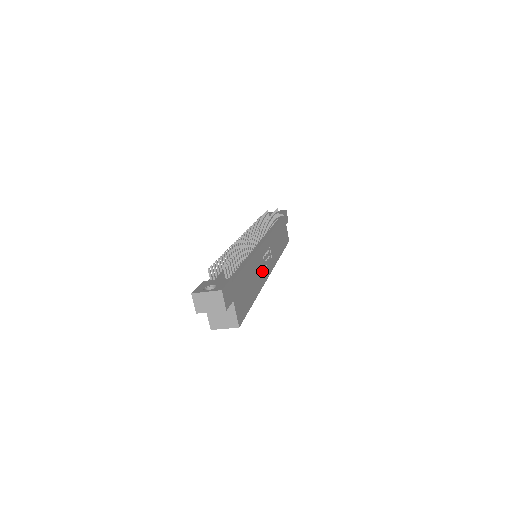
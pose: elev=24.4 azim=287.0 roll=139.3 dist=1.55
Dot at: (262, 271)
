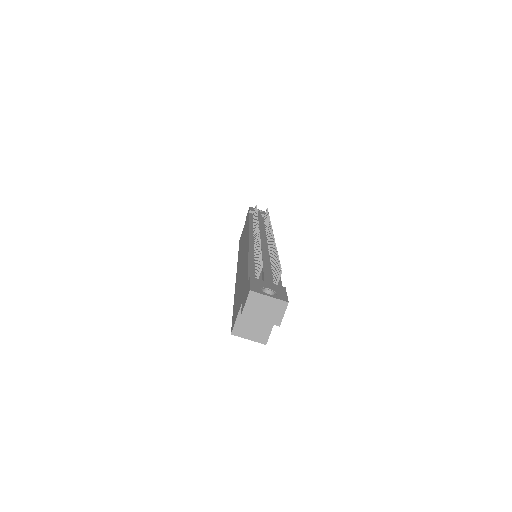
Dot at: occluded
